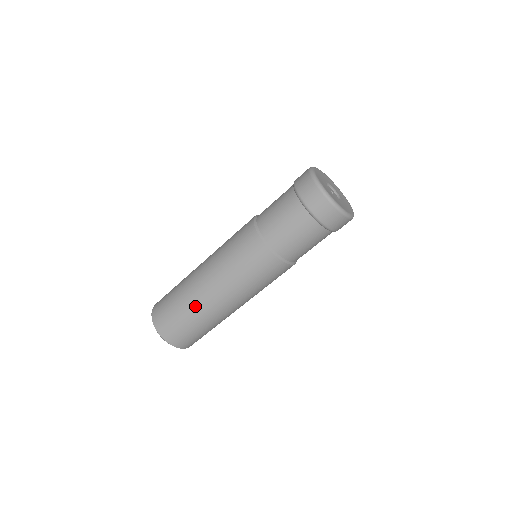
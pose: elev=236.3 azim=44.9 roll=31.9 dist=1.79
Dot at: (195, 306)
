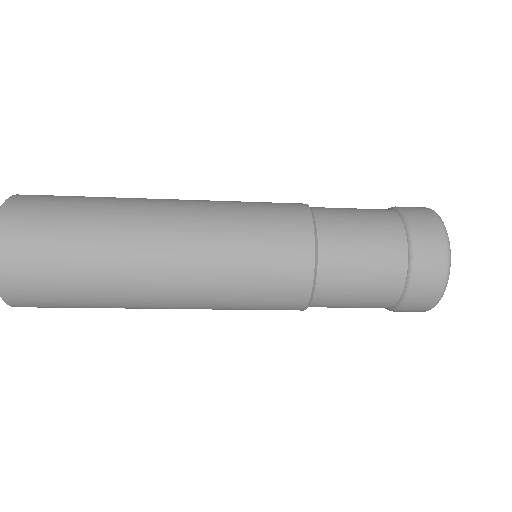
Dot at: occluded
